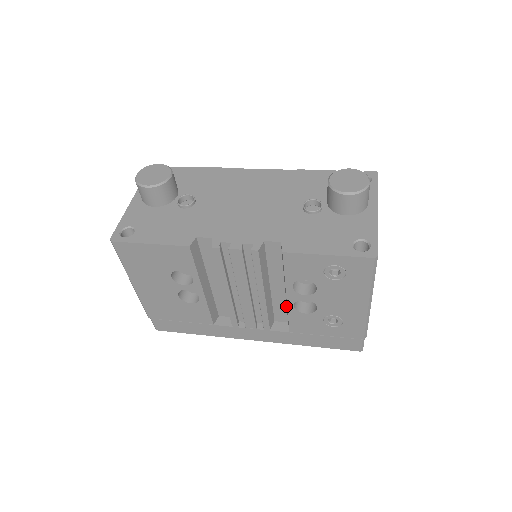
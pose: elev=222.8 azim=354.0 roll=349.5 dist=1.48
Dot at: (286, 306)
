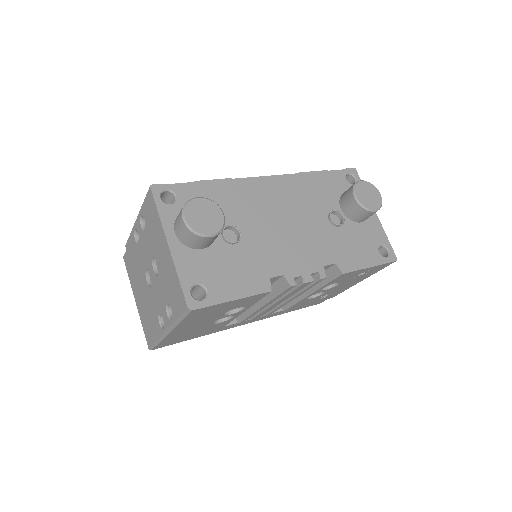
Dot at: occluded
